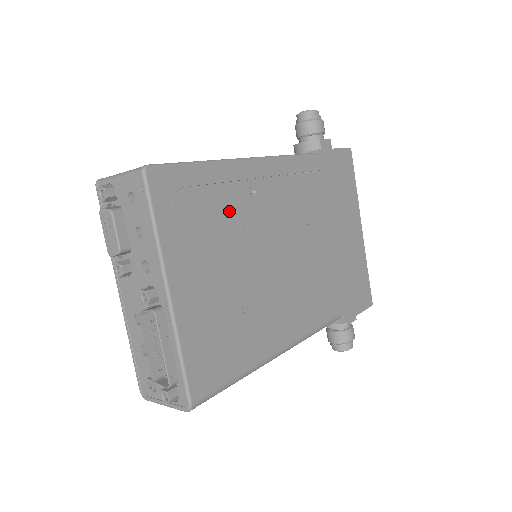
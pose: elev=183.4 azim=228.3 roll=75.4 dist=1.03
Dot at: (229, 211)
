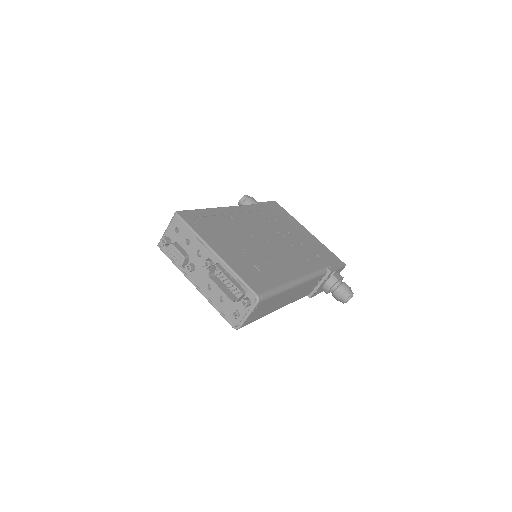
Dot at: (225, 225)
